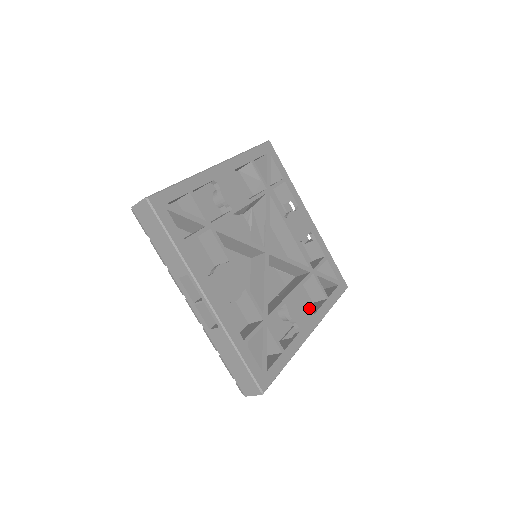
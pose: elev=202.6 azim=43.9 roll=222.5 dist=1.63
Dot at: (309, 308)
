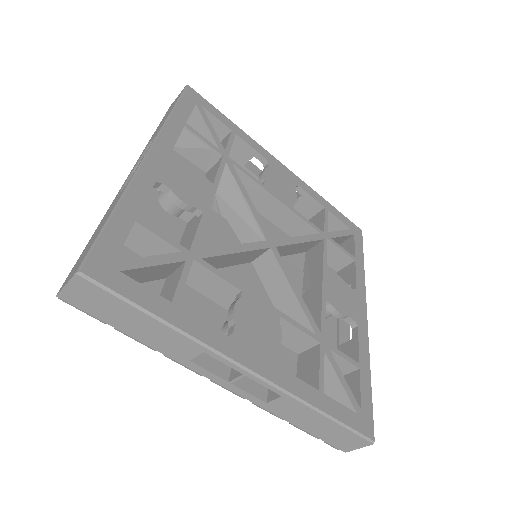
Dot at: (348, 286)
